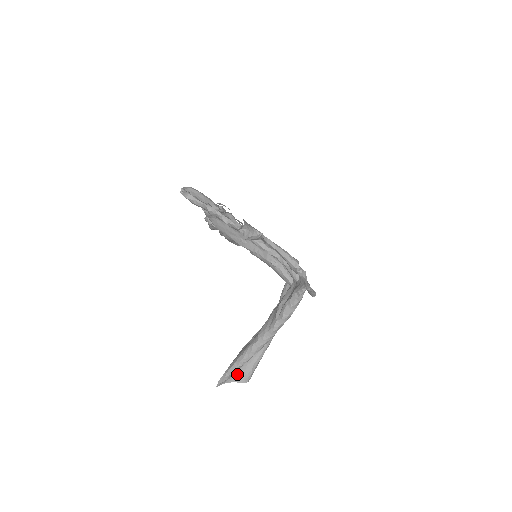
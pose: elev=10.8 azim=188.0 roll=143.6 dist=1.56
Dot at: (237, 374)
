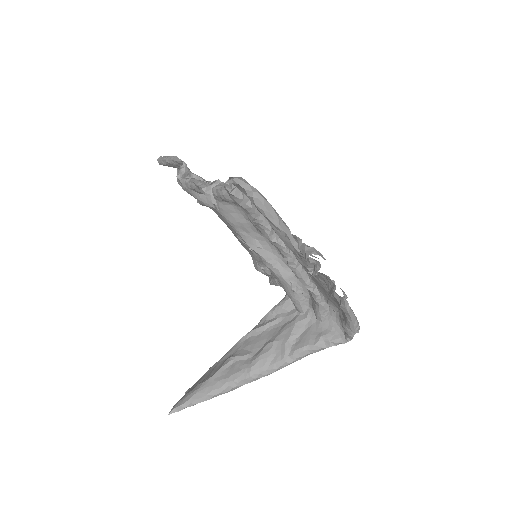
Dot at: occluded
